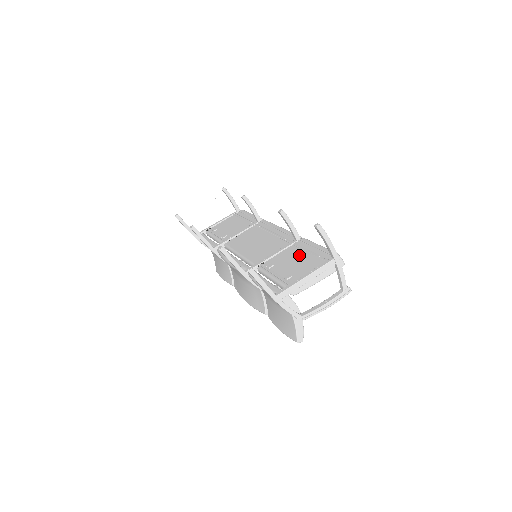
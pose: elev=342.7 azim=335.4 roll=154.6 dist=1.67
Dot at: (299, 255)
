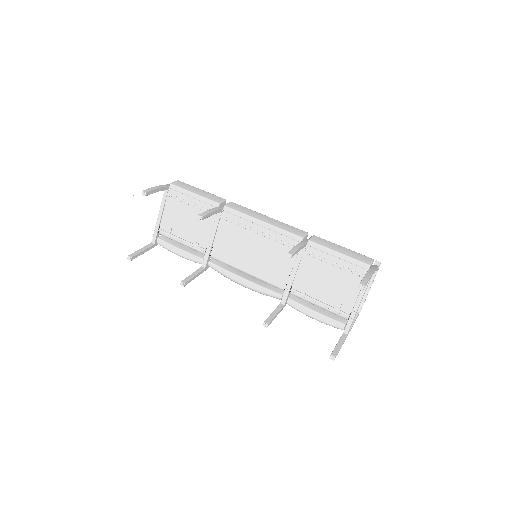
Dot at: (325, 271)
